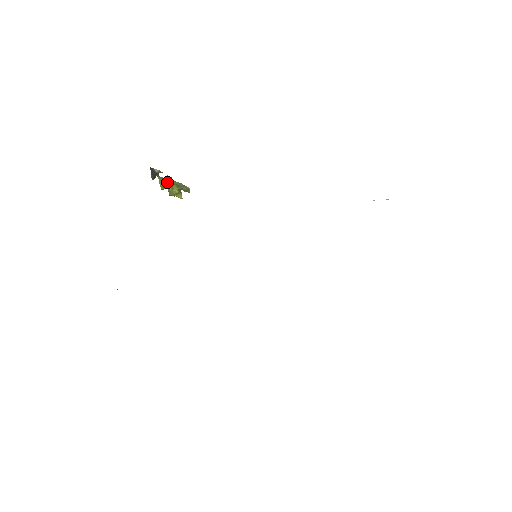
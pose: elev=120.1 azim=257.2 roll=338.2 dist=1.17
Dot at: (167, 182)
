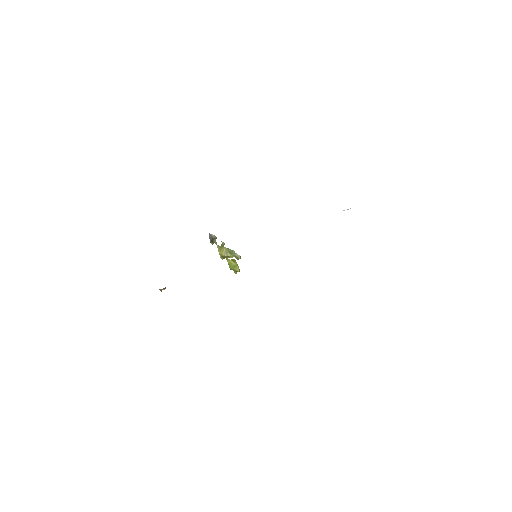
Dot at: (223, 250)
